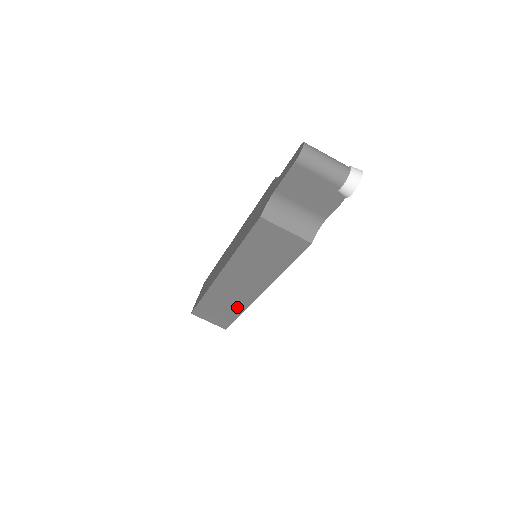
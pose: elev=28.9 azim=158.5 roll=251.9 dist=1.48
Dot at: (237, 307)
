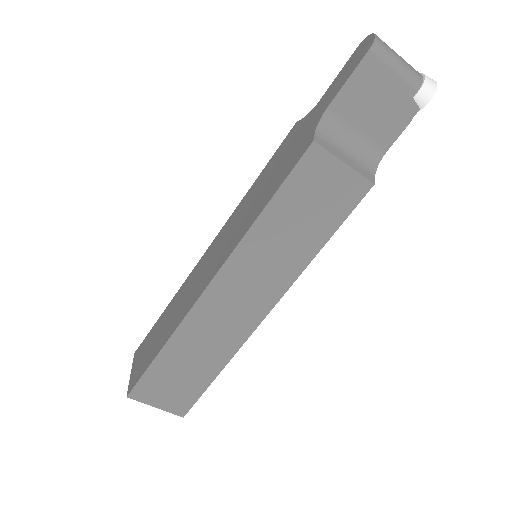
Dot at: (219, 355)
